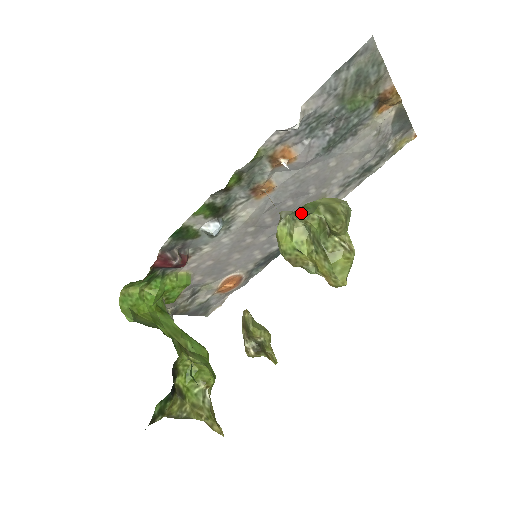
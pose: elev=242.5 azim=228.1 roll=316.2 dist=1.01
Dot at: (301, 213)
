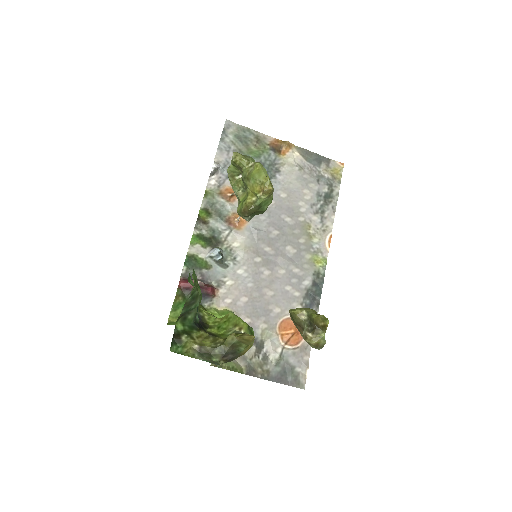
Dot at: (231, 184)
